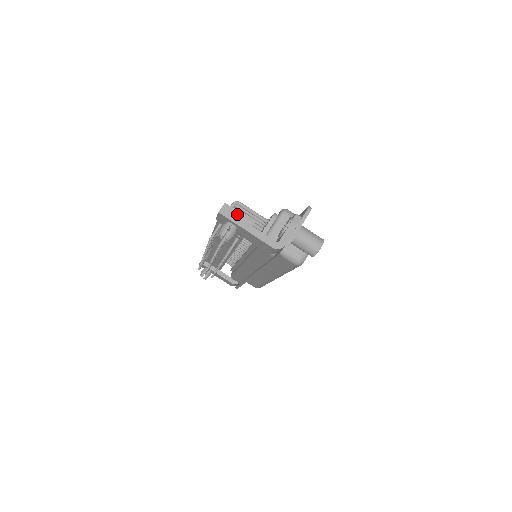
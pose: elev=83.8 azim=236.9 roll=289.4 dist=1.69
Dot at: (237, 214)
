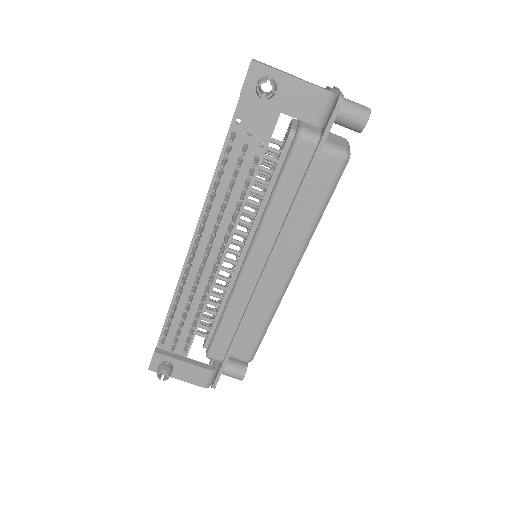
Dot at: (272, 67)
